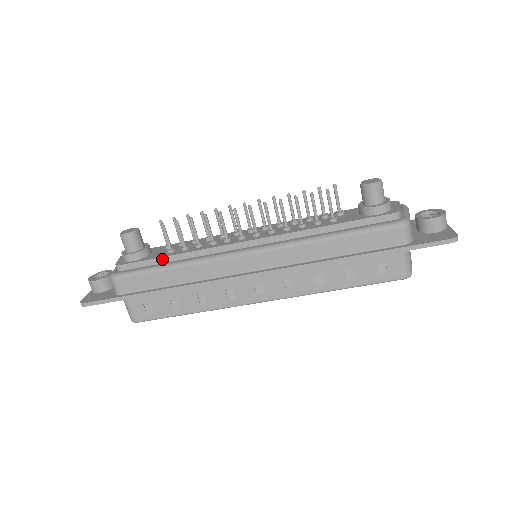
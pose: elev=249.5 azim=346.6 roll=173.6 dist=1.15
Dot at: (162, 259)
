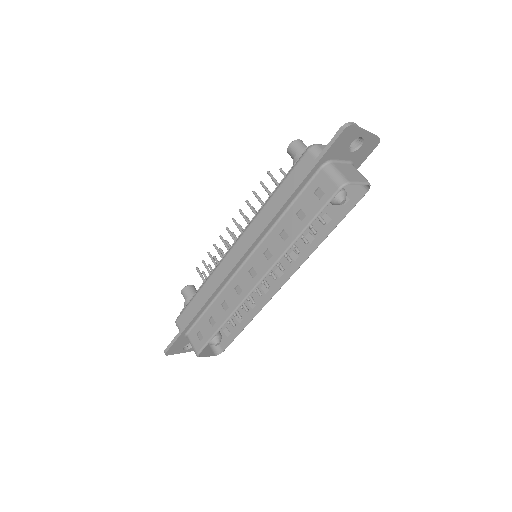
Dot at: occluded
